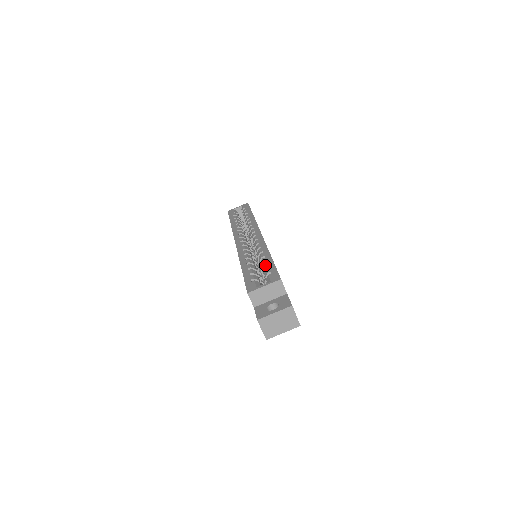
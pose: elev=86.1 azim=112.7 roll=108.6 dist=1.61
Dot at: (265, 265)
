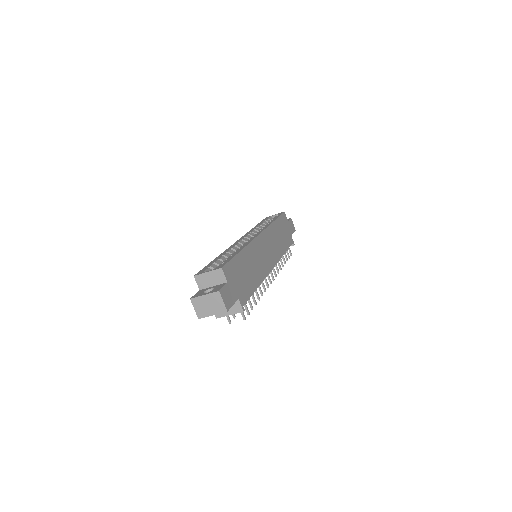
Dot at: (228, 257)
